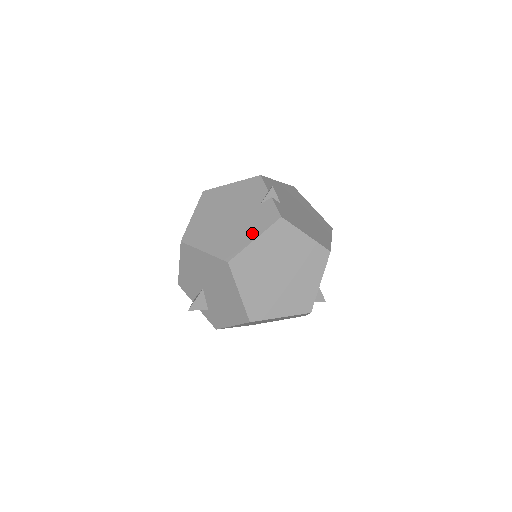
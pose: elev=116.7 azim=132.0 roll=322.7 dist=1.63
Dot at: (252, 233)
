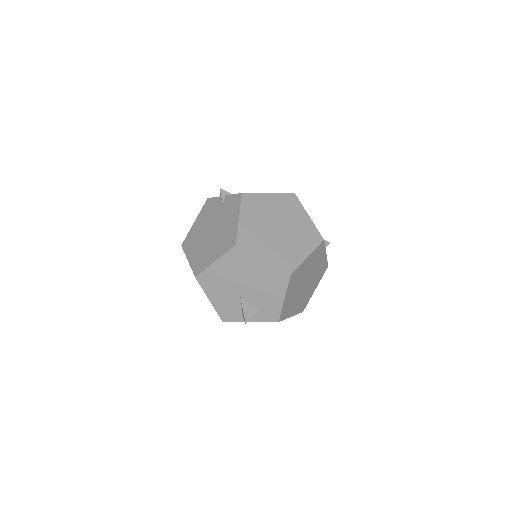
Dot at: (234, 218)
